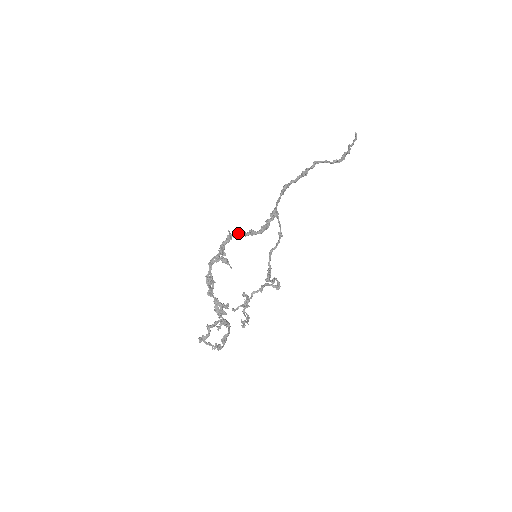
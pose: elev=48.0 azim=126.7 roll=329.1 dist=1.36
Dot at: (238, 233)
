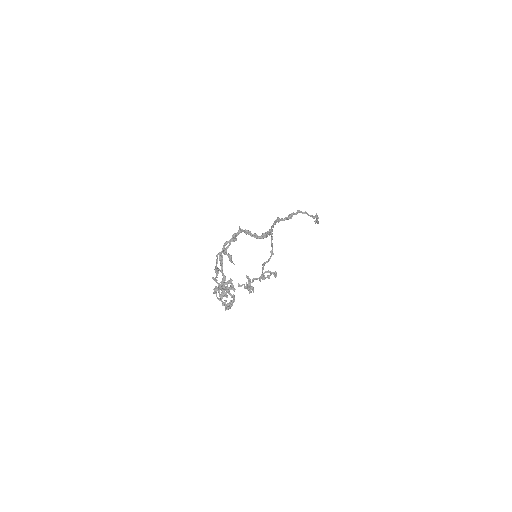
Dot at: (247, 230)
